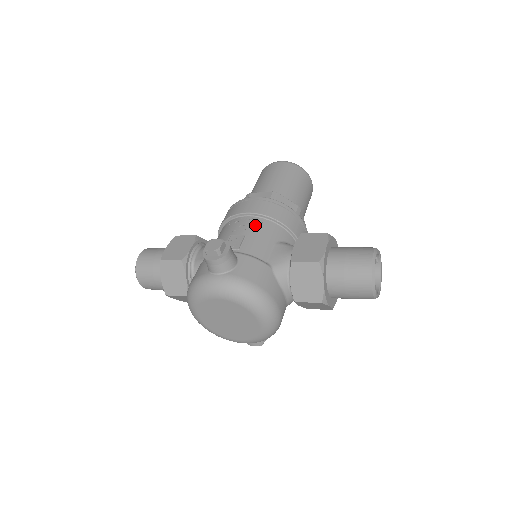
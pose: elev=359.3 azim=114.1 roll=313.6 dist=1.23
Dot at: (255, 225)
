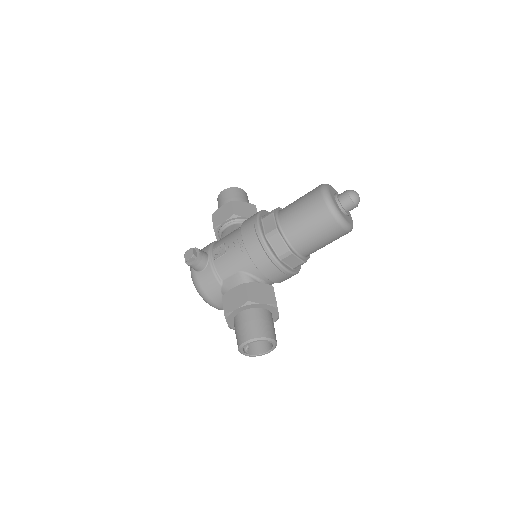
Dot at: (237, 250)
